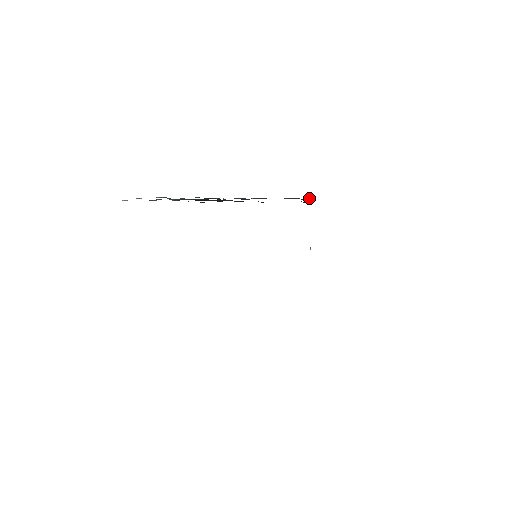
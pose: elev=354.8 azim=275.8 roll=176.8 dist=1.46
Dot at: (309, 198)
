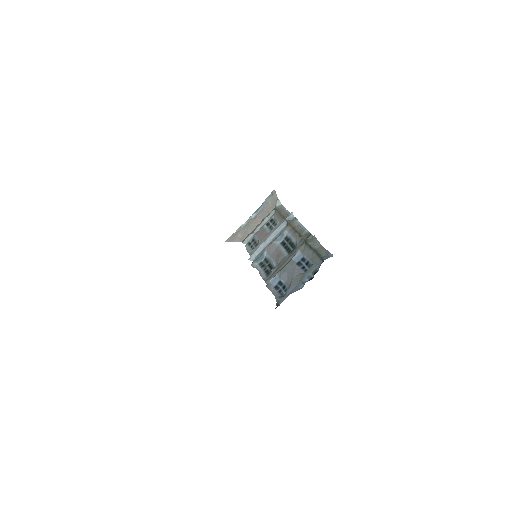
Dot at: occluded
